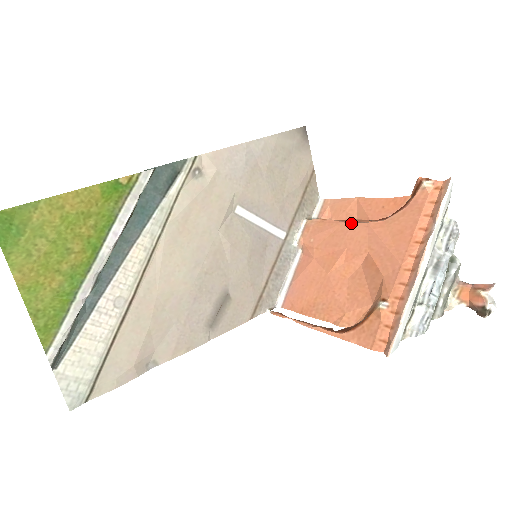
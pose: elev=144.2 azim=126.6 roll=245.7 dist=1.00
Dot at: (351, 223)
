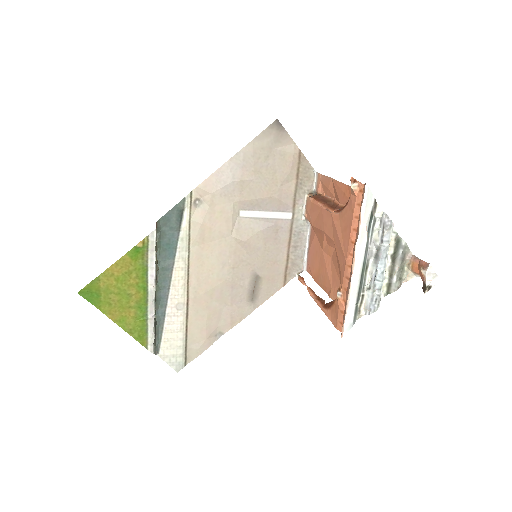
Dot at: (324, 210)
